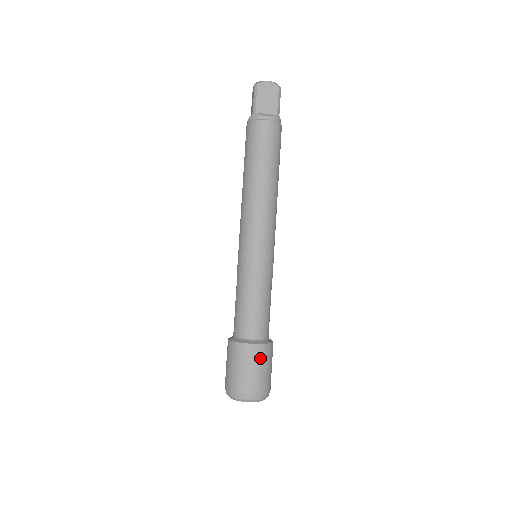
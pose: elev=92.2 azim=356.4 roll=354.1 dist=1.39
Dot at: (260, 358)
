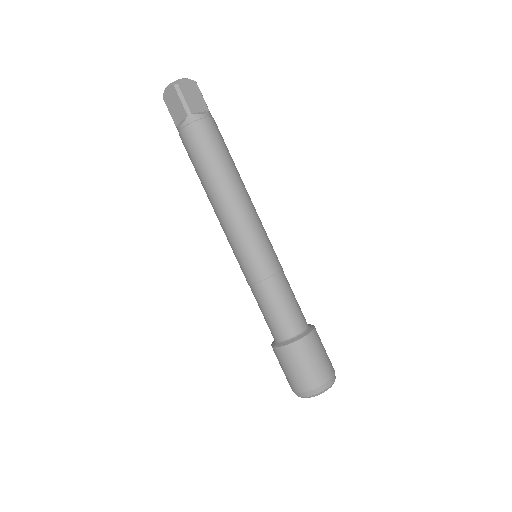
Dot at: (290, 358)
